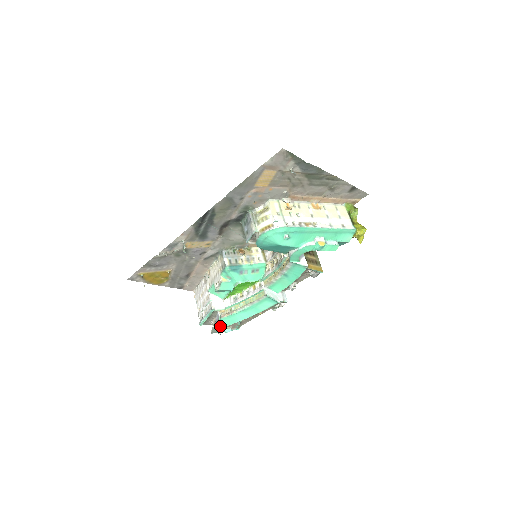
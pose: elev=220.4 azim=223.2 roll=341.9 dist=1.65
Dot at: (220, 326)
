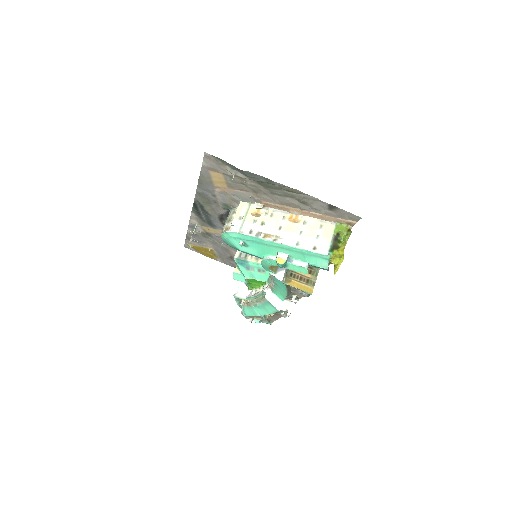
Dot at: (245, 314)
